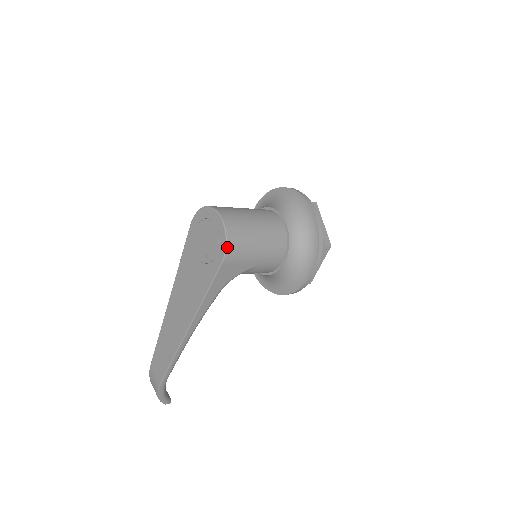
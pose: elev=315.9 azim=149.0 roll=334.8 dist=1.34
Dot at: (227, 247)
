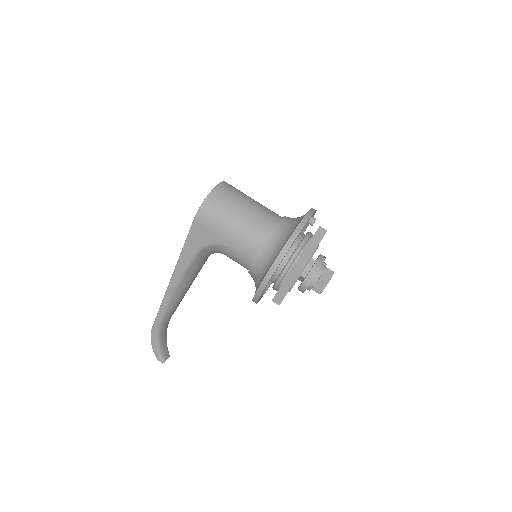
Dot at: (202, 207)
